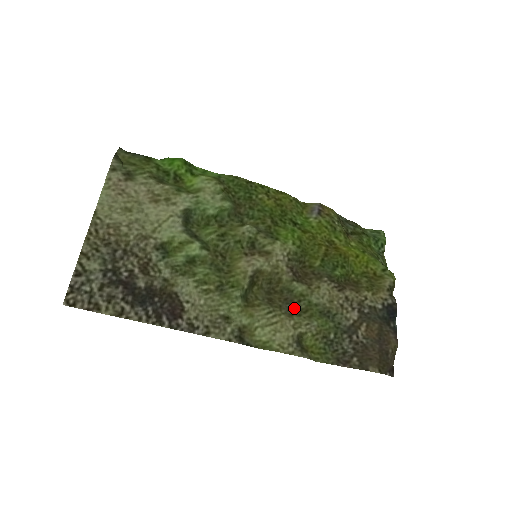
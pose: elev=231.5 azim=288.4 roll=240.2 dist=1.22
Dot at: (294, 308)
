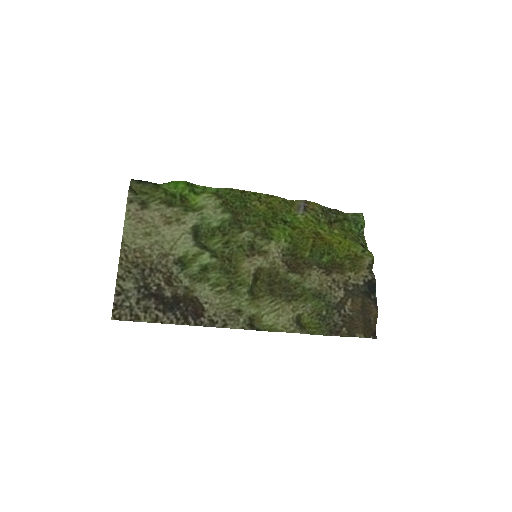
Dot at: (292, 294)
